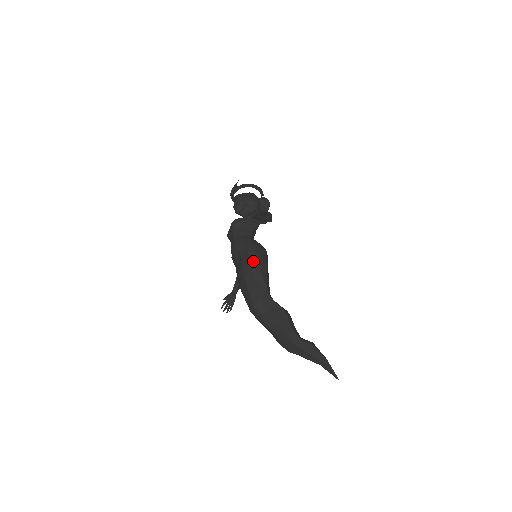
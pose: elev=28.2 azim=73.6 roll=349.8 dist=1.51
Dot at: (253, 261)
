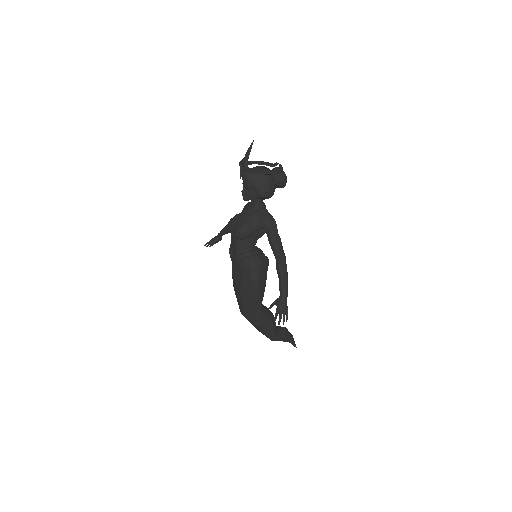
Dot at: (254, 288)
